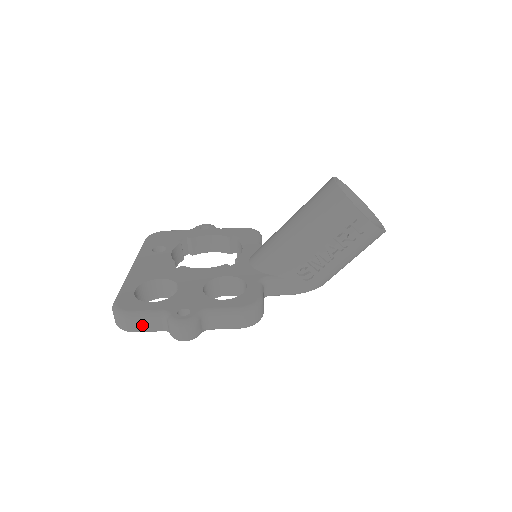
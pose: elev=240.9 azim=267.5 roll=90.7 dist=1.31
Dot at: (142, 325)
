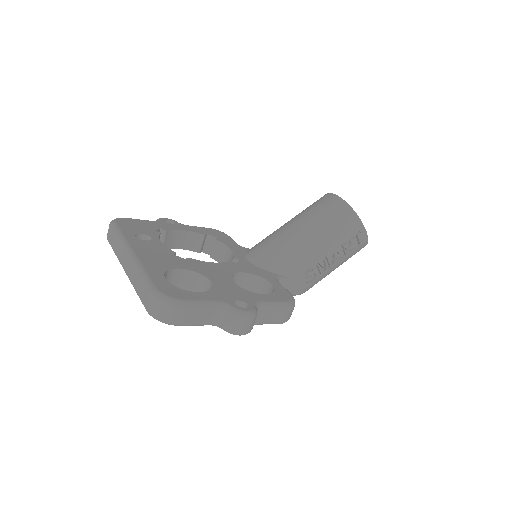
Dot at: (194, 317)
